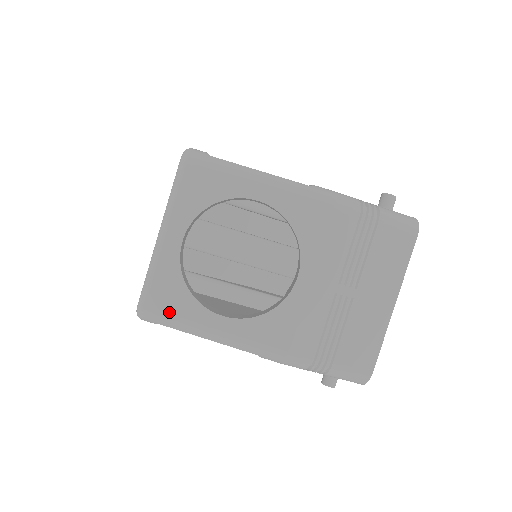
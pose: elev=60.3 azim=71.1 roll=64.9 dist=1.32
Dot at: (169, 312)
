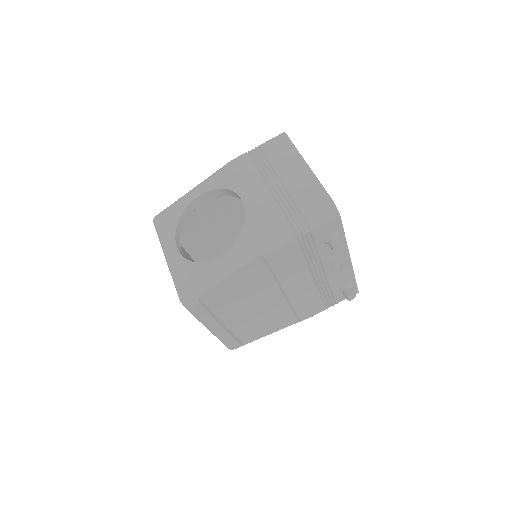
Dot at: (195, 282)
